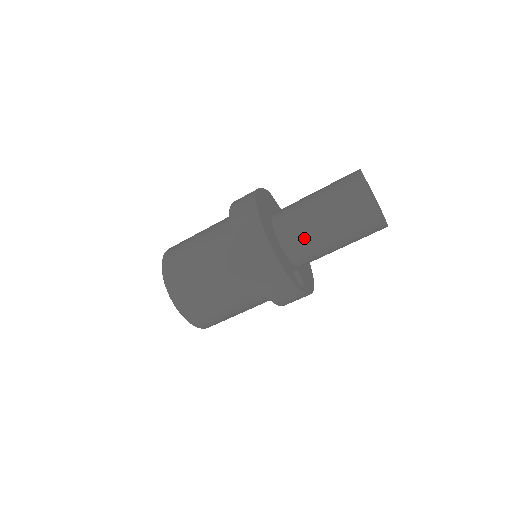
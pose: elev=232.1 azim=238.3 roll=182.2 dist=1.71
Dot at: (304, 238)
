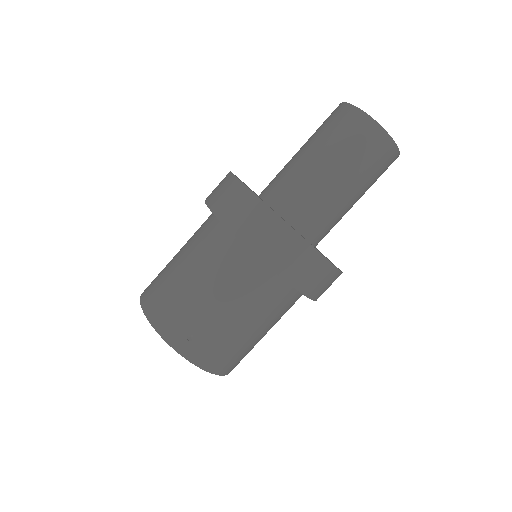
Dot at: (300, 190)
